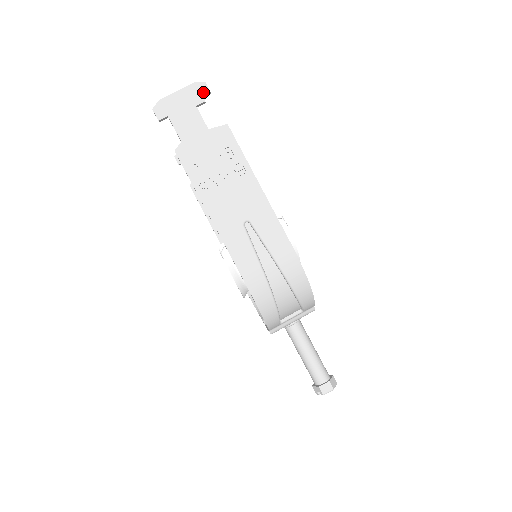
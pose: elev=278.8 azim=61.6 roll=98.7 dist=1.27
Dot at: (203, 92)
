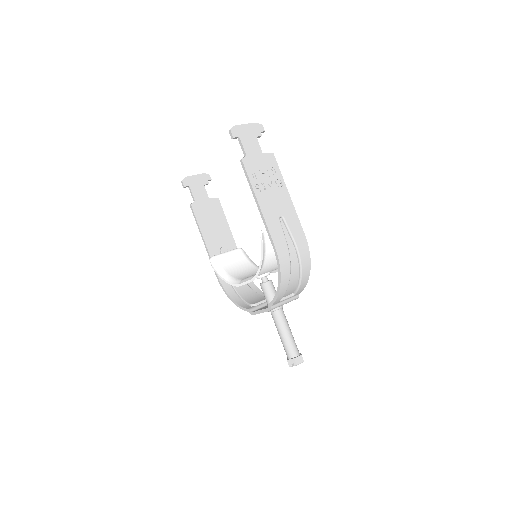
Dot at: (261, 130)
